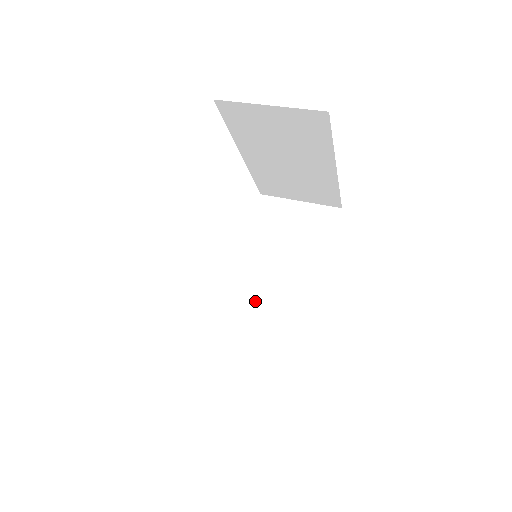
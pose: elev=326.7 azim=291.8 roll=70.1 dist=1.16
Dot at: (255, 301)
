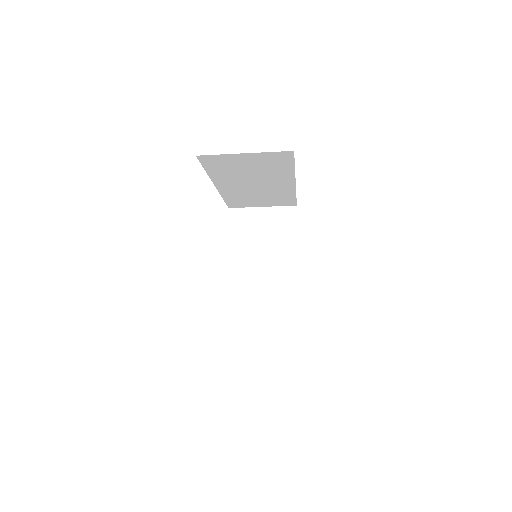
Dot at: occluded
